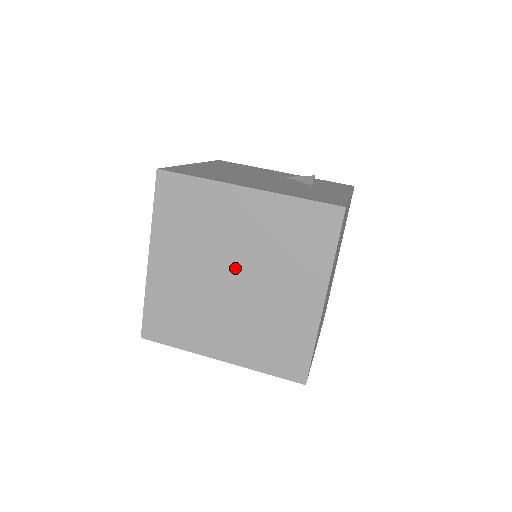
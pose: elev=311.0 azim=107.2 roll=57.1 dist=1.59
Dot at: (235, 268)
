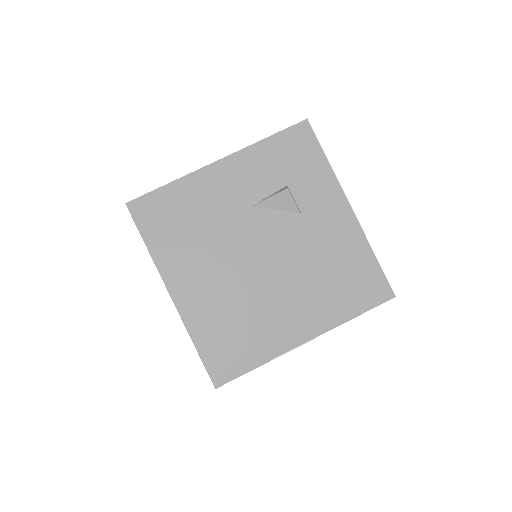
Dot at: occluded
